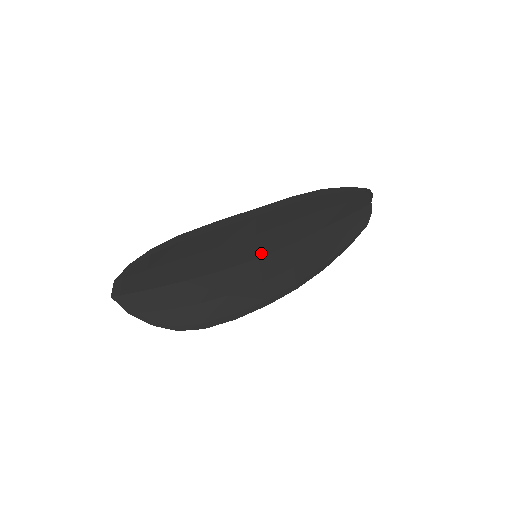
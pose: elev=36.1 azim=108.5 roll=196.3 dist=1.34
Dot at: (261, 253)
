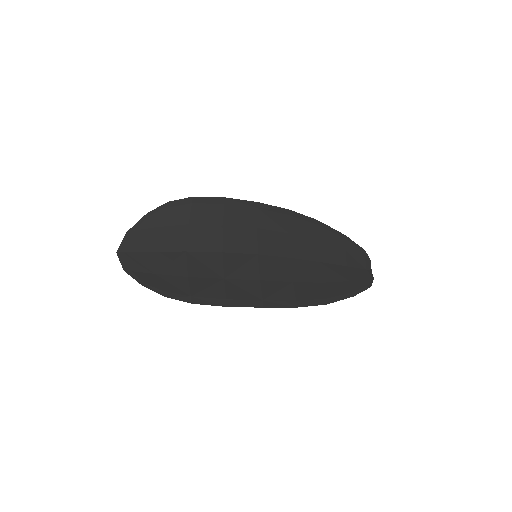
Dot at: (261, 251)
